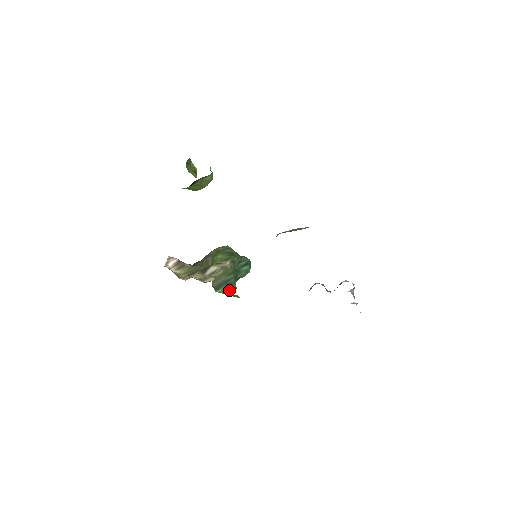
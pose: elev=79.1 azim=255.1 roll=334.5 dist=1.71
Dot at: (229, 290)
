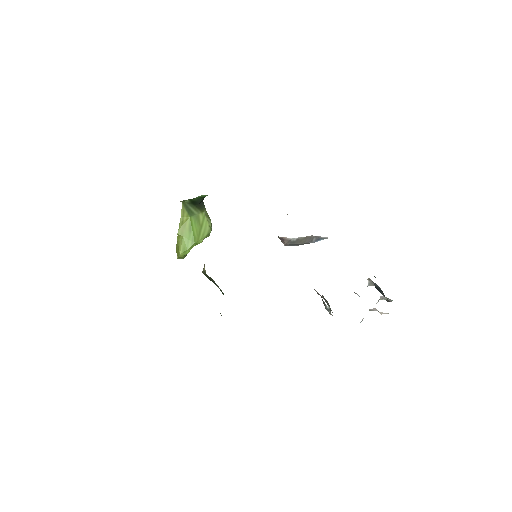
Dot at: occluded
